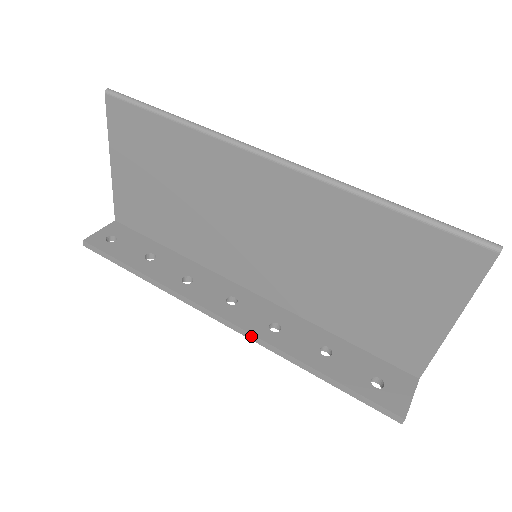
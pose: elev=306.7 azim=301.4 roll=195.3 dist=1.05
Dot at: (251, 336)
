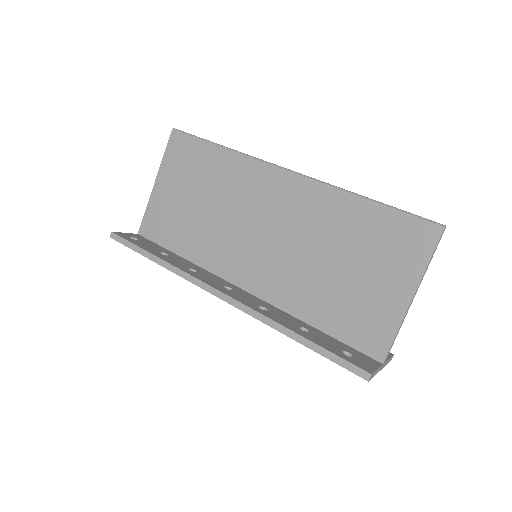
Dot at: (243, 306)
